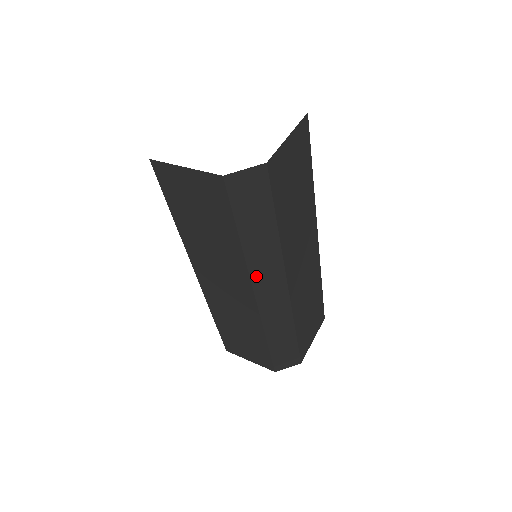
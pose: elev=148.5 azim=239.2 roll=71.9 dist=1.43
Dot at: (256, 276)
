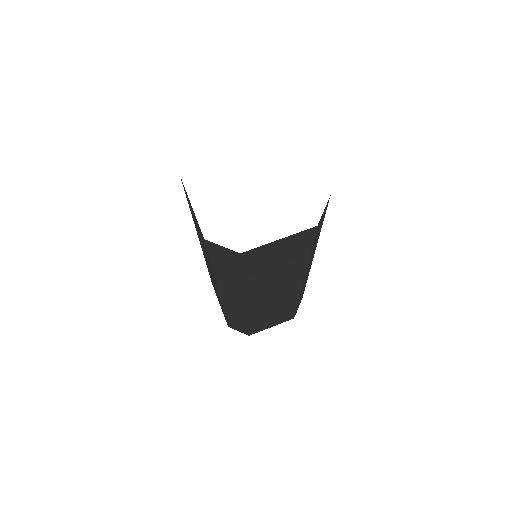
Dot at: occluded
